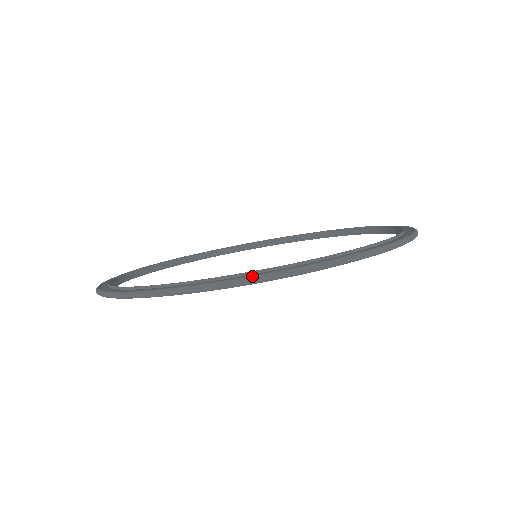
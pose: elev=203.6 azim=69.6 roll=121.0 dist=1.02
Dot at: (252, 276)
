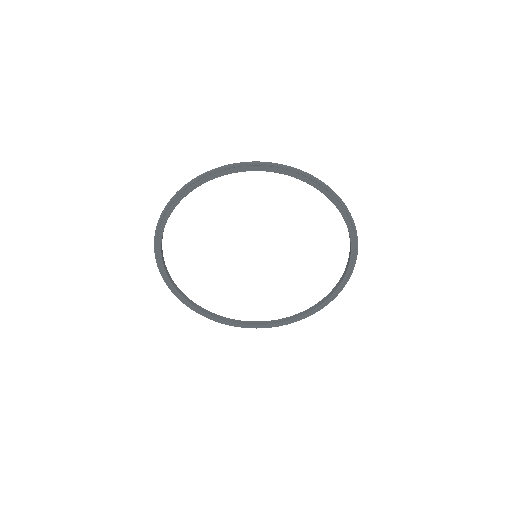
Dot at: (286, 165)
